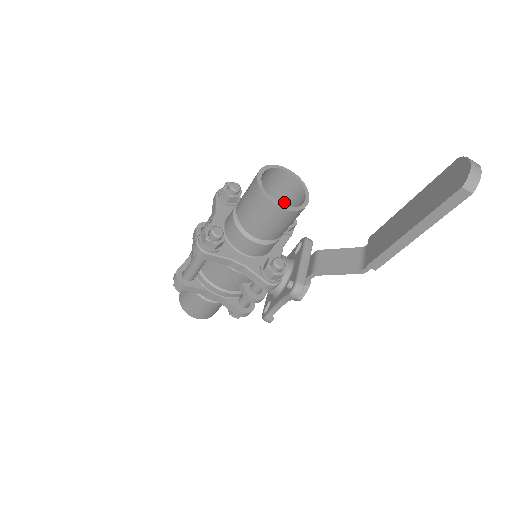
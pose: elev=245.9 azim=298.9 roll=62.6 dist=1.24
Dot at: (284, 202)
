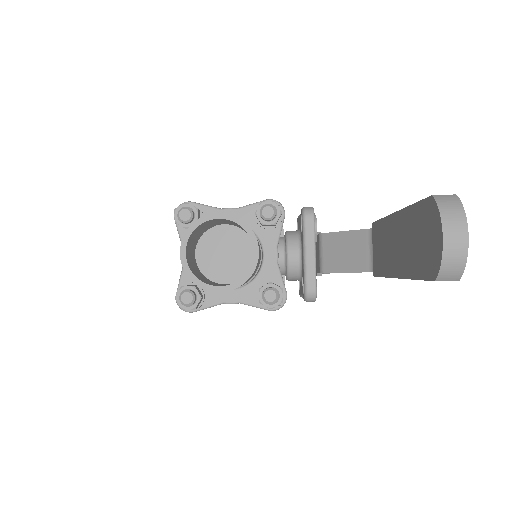
Dot at: (242, 229)
